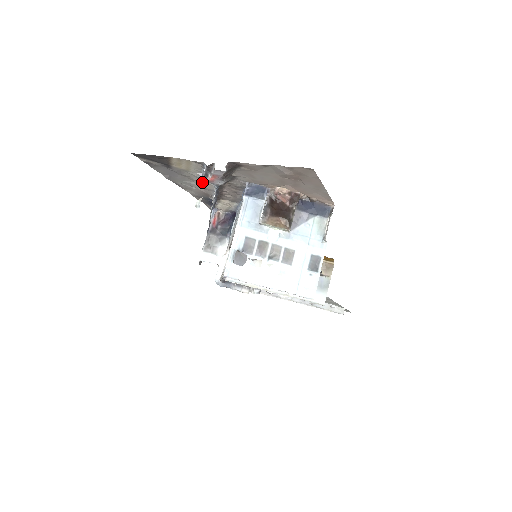
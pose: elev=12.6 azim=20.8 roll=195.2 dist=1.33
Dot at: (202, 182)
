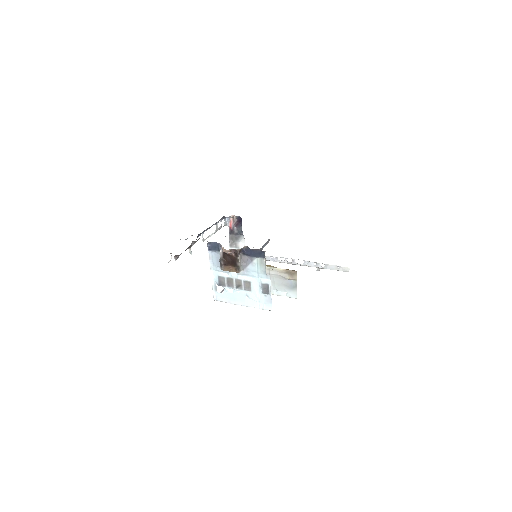
Dot at: (186, 239)
